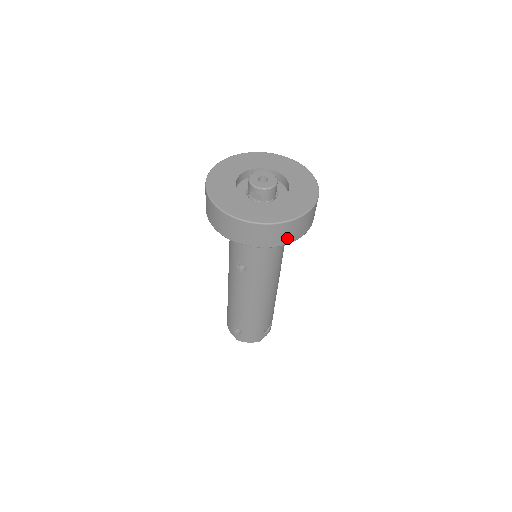
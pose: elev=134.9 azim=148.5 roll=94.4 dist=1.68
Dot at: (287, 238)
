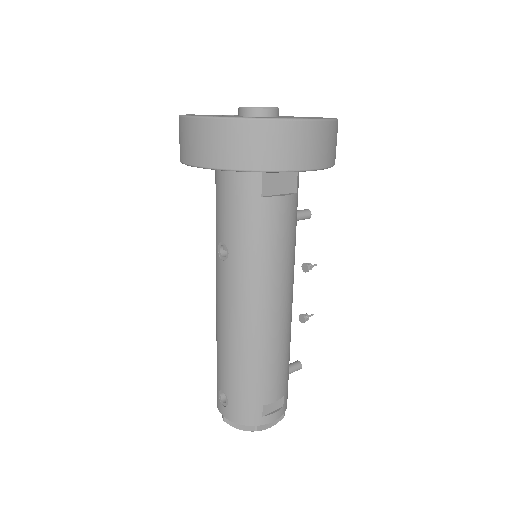
Dot at: (266, 157)
